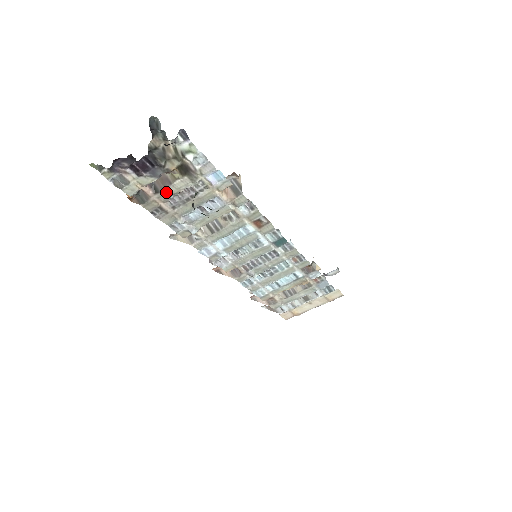
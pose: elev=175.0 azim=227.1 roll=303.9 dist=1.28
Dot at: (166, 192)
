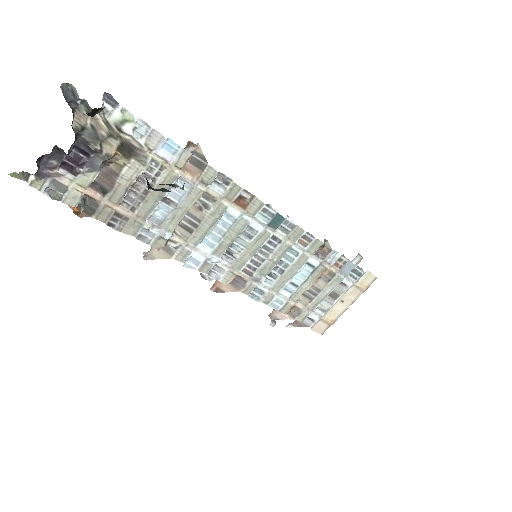
Dot at: (116, 189)
